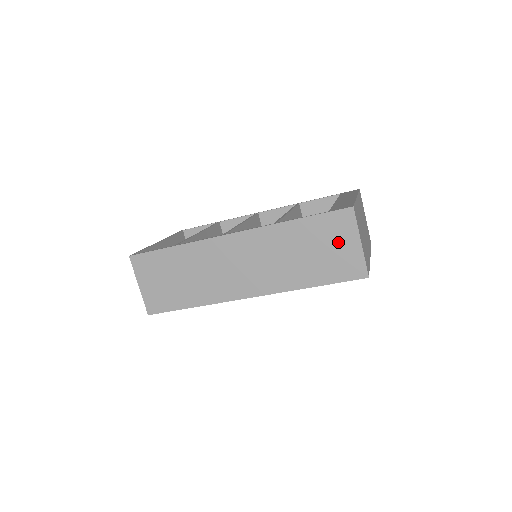
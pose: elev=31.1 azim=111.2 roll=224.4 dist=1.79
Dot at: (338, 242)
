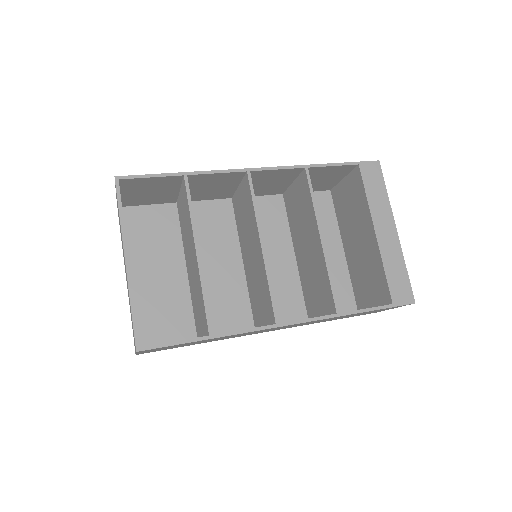
Dot at: occluded
